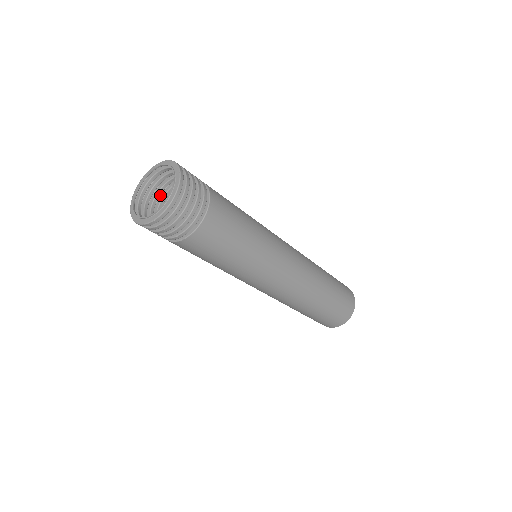
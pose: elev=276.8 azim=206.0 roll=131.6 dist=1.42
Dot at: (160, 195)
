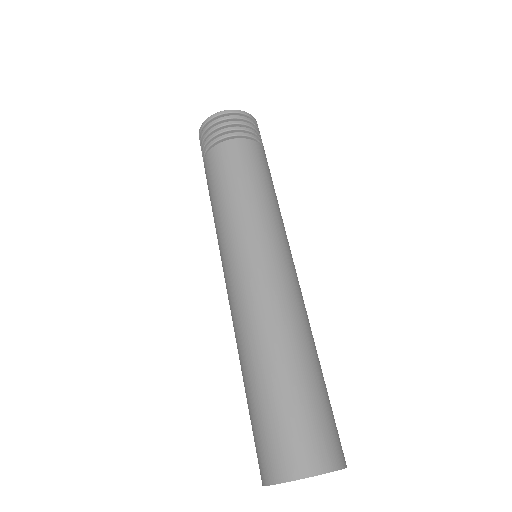
Dot at: occluded
